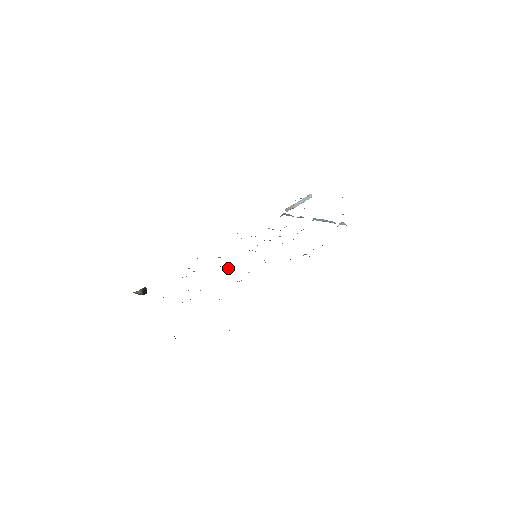
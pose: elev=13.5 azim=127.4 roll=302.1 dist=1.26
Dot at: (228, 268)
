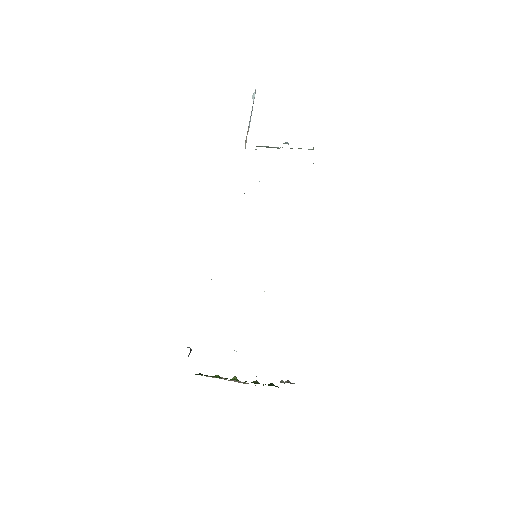
Dot at: occluded
